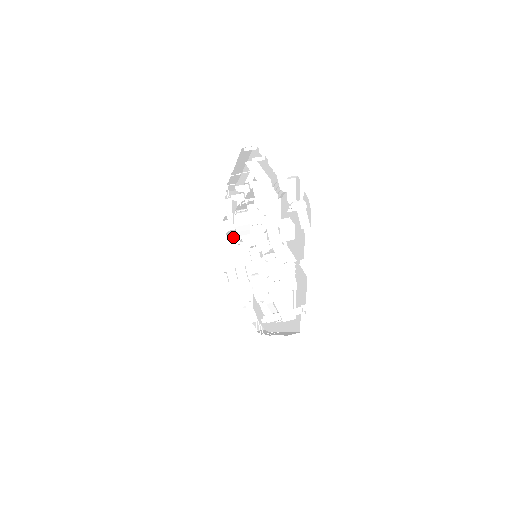
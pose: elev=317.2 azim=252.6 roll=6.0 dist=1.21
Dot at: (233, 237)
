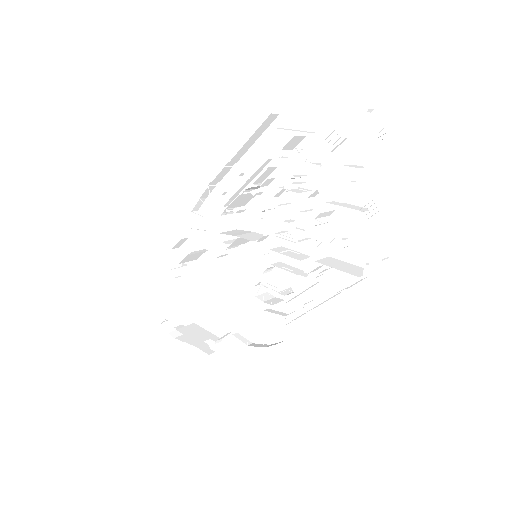
Dot at: occluded
